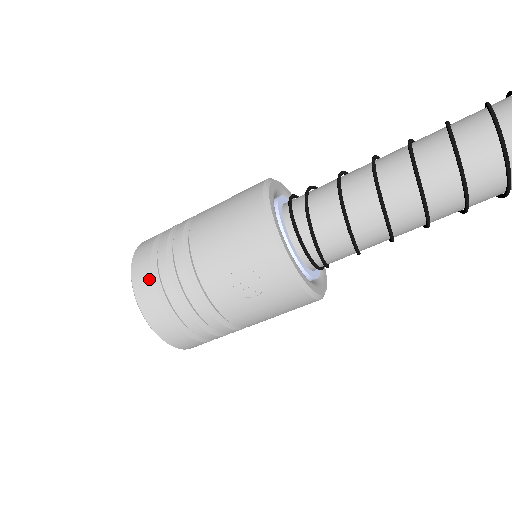
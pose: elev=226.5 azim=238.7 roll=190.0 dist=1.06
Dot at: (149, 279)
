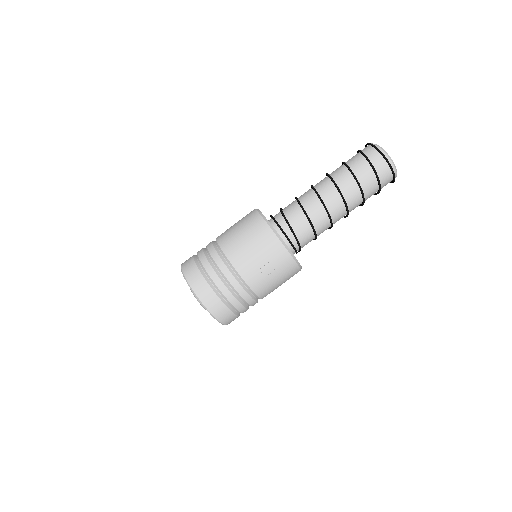
Dot at: (203, 281)
